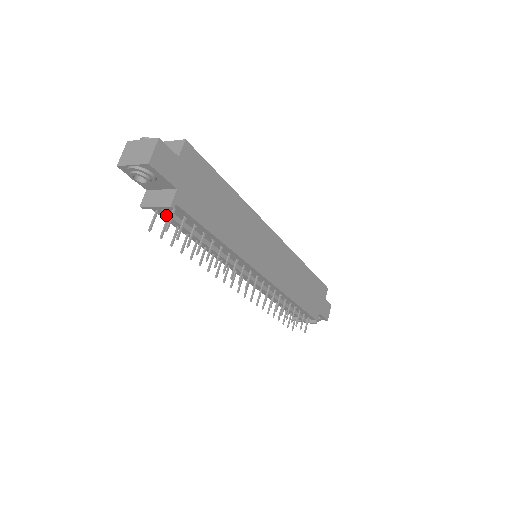
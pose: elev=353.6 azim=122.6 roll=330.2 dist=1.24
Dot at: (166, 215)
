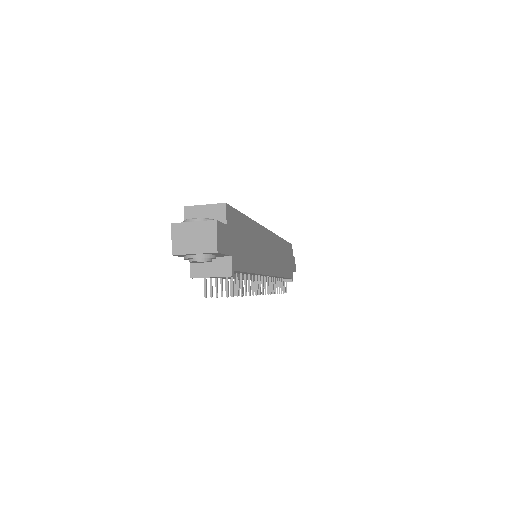
Dot at: occluded
